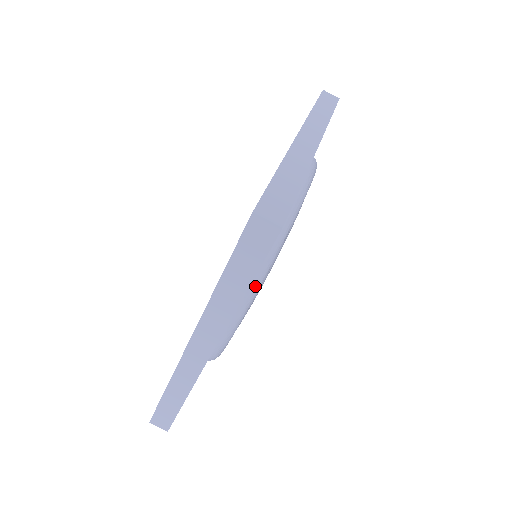
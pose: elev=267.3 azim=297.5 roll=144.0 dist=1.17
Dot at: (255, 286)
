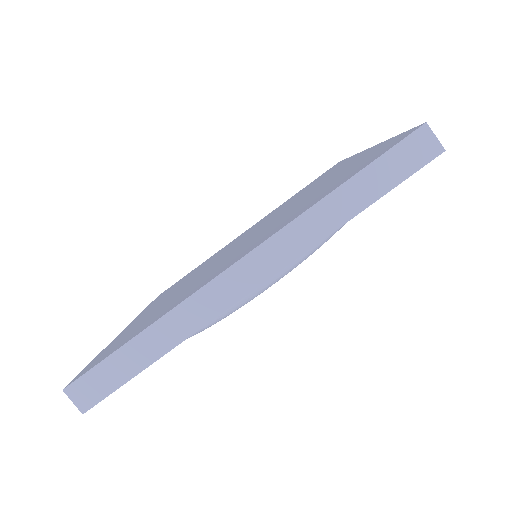
Dot at: occluded
